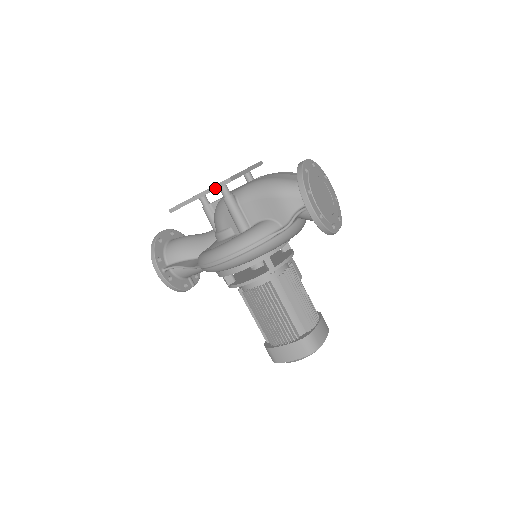
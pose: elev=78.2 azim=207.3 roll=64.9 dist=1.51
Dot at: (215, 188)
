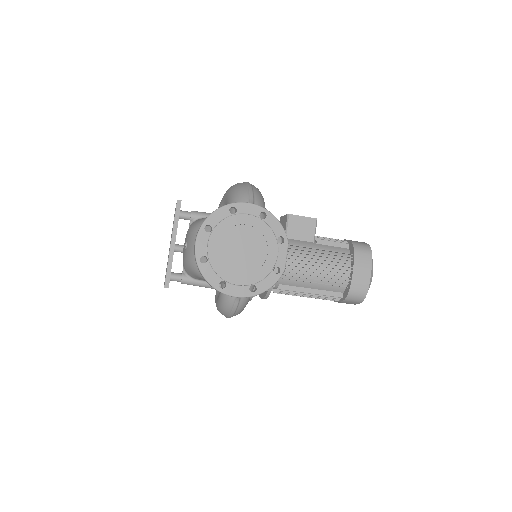
Dot at: occluded
